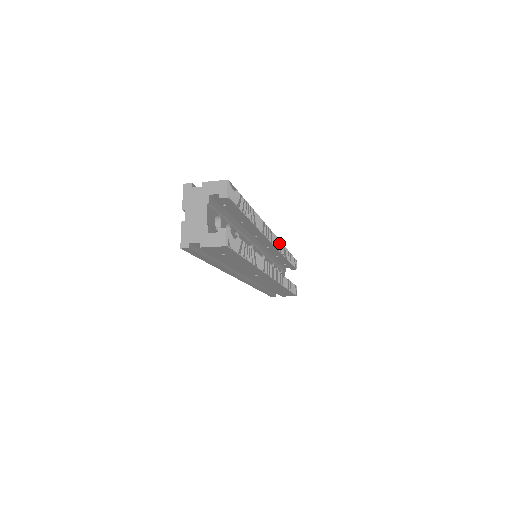
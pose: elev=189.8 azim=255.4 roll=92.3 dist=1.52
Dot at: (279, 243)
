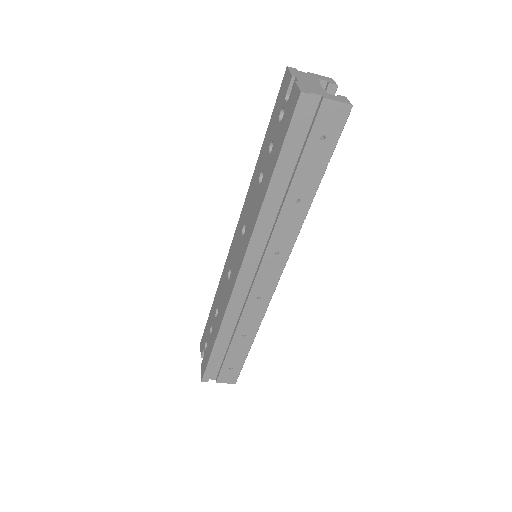
Dot at: occluded
